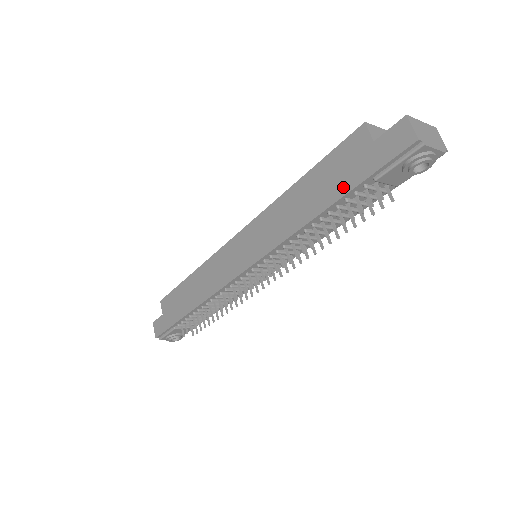
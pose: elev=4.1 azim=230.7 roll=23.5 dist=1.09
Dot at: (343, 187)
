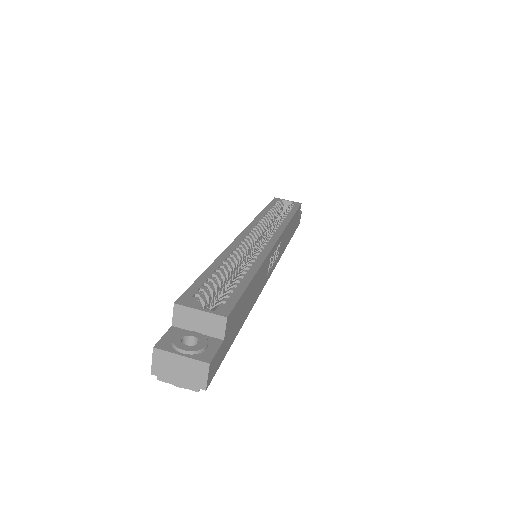
Dot at: occluded
